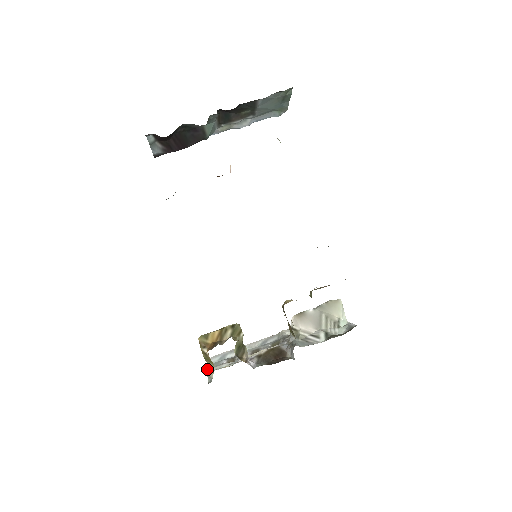
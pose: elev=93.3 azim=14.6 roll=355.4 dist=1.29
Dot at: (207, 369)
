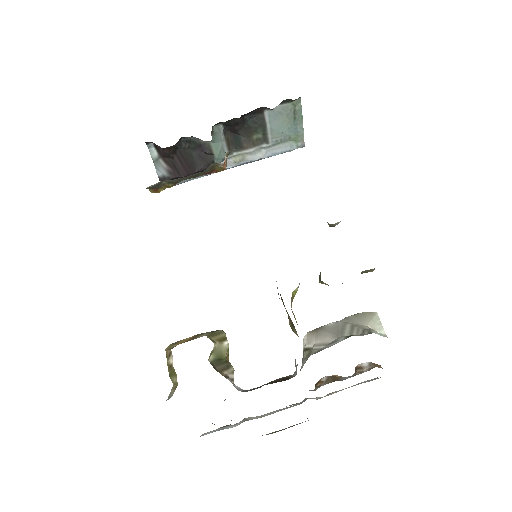
Dot at: (171, 392)
